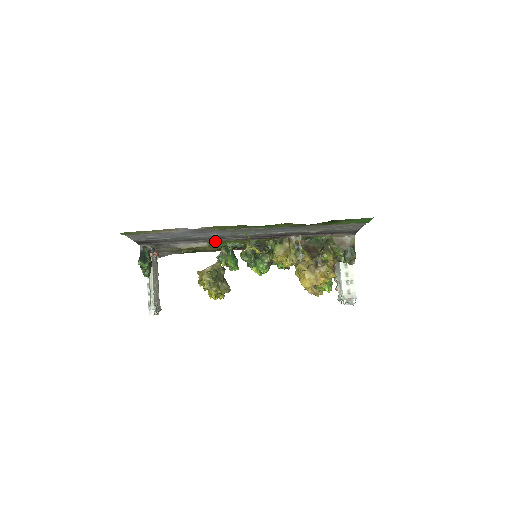
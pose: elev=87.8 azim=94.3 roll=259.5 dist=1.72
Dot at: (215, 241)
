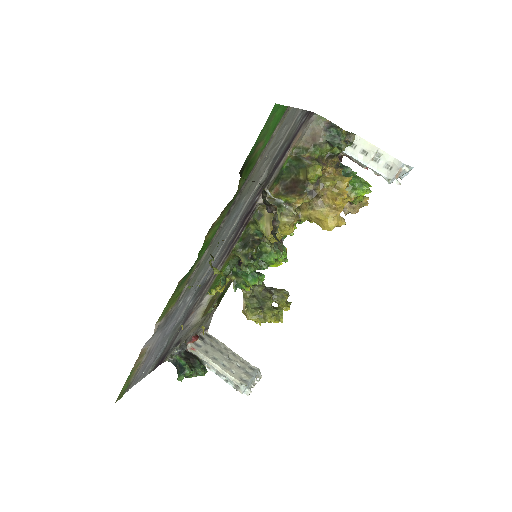
Dot at: (209, 287)
